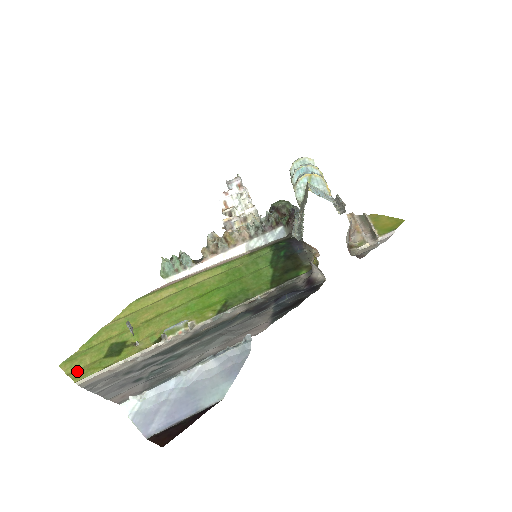
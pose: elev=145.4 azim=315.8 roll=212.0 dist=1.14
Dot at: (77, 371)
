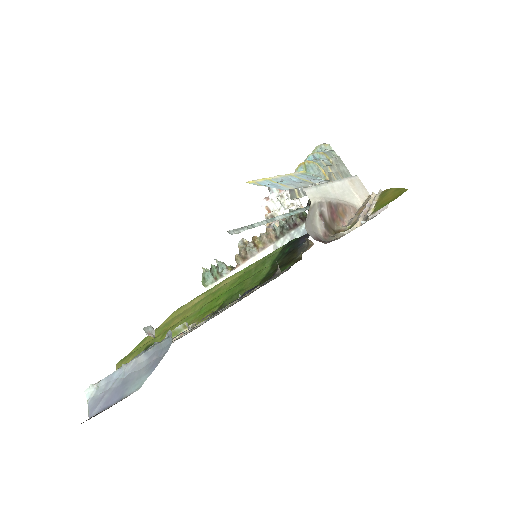
Dot at: occluded
